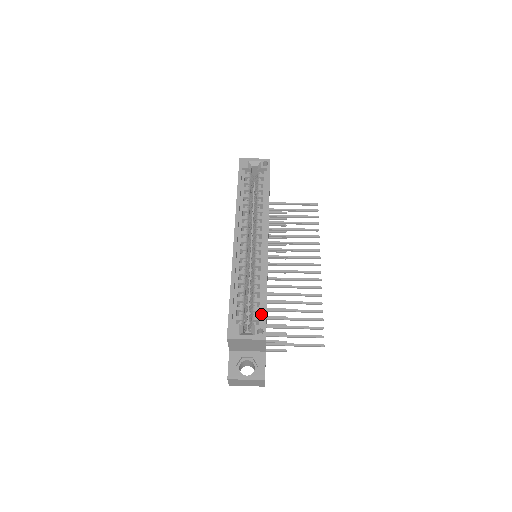
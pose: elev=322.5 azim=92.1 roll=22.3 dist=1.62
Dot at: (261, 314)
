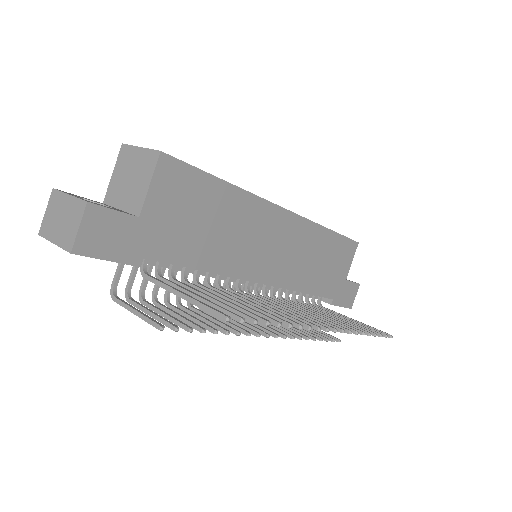
Dot at: occluded
